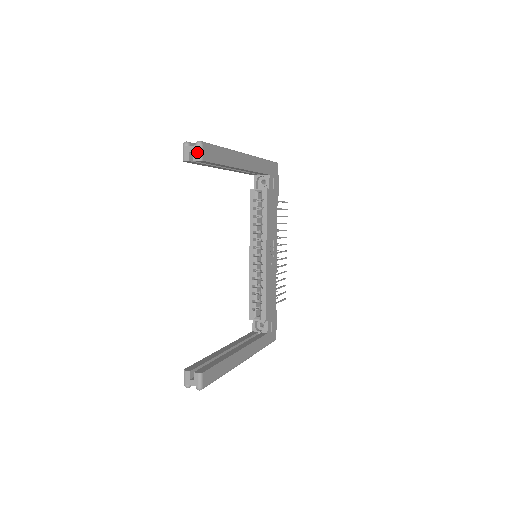
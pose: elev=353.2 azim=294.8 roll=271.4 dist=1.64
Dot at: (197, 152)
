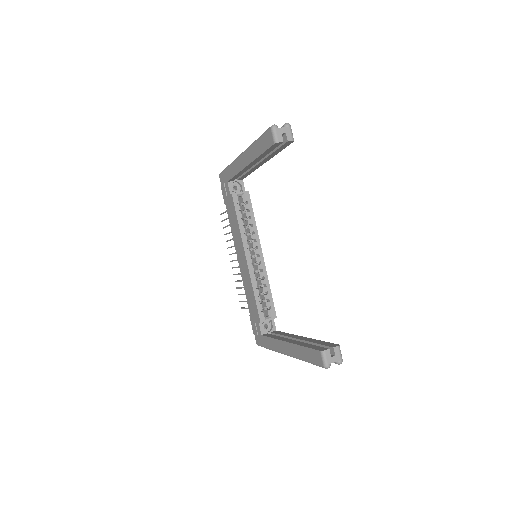
Dot at: (290, 133)
